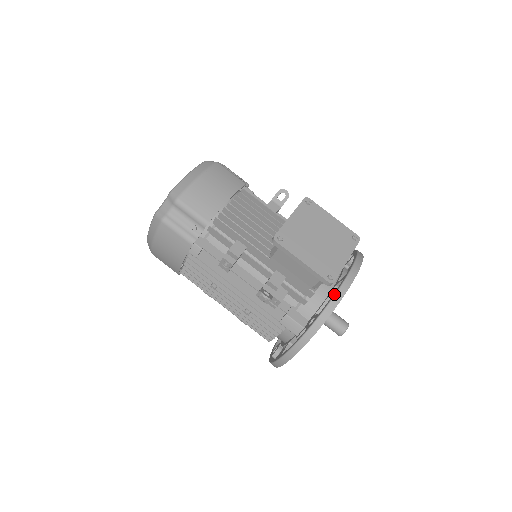
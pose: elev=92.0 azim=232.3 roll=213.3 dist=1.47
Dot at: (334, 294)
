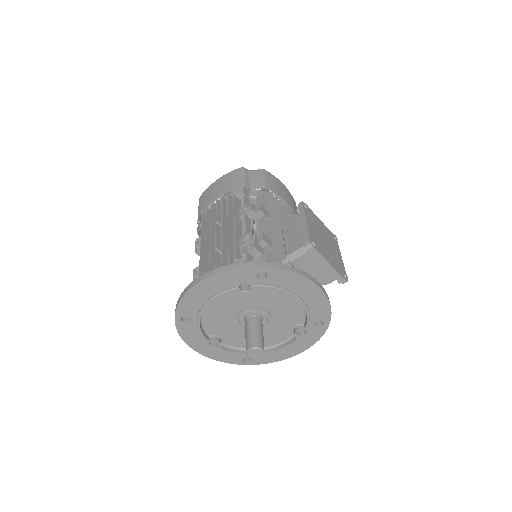
Dot at: (299, 269)
